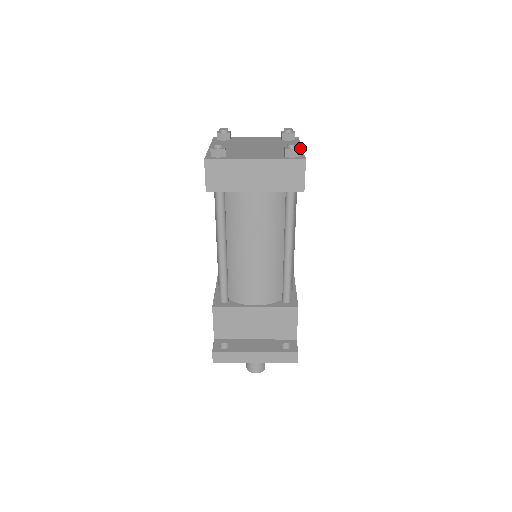
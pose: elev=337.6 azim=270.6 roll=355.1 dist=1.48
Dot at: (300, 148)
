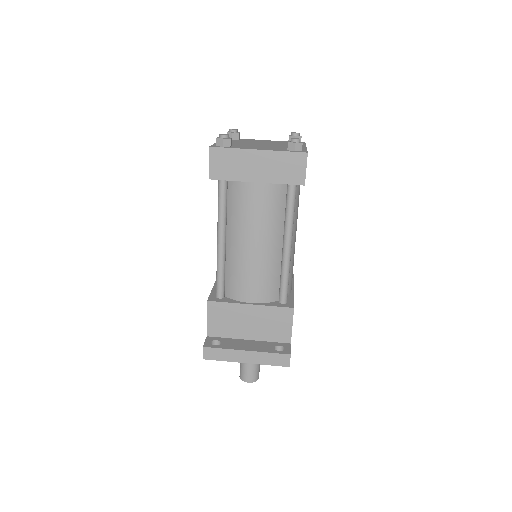
Dot at: (304, 147)
